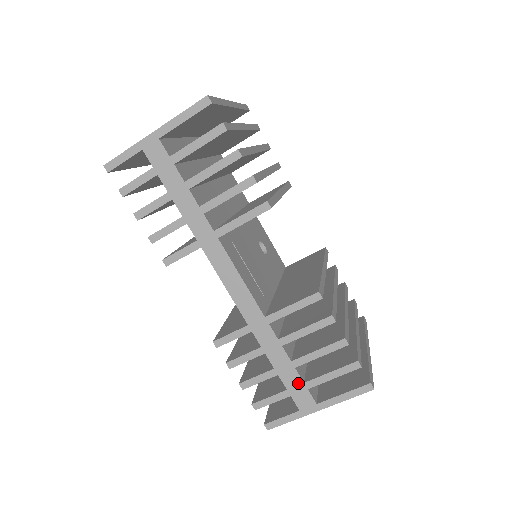
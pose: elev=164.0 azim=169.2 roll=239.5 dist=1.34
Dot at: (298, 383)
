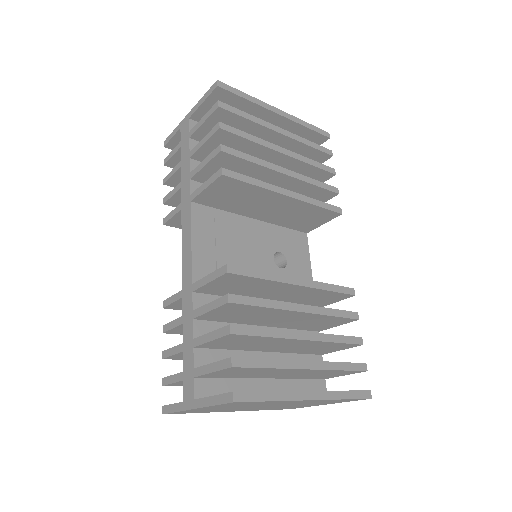
Dot at: (191, 367)
